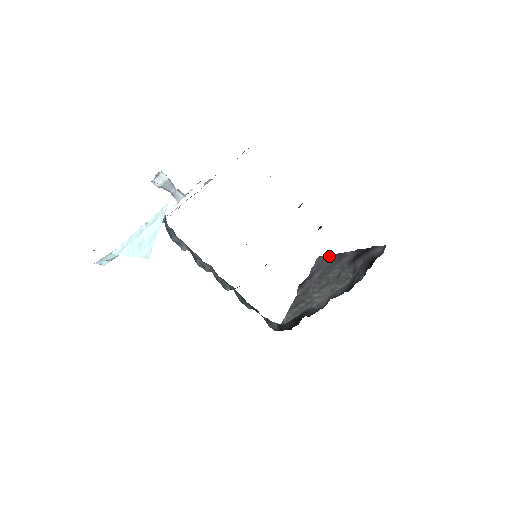
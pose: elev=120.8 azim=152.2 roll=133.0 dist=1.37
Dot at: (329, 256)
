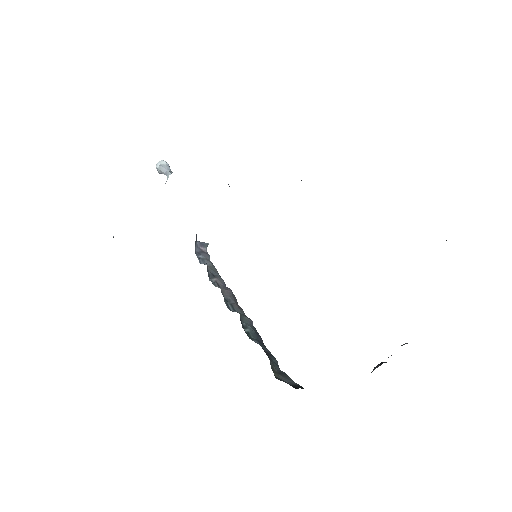
Dot at: occluded
